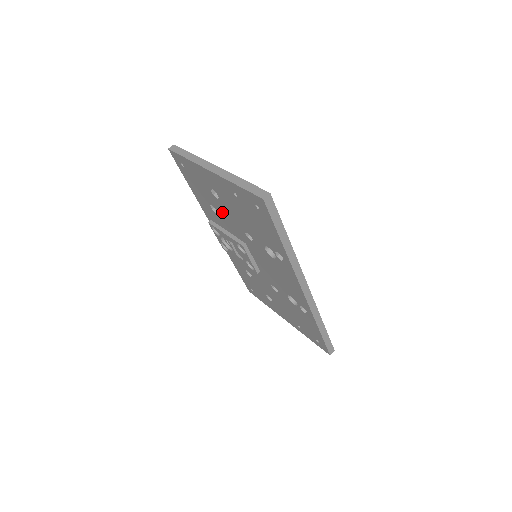
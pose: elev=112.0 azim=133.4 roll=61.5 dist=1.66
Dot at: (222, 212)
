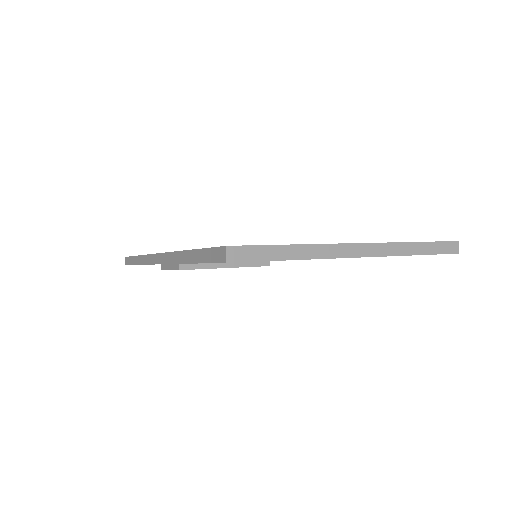
Dot at: occluded
